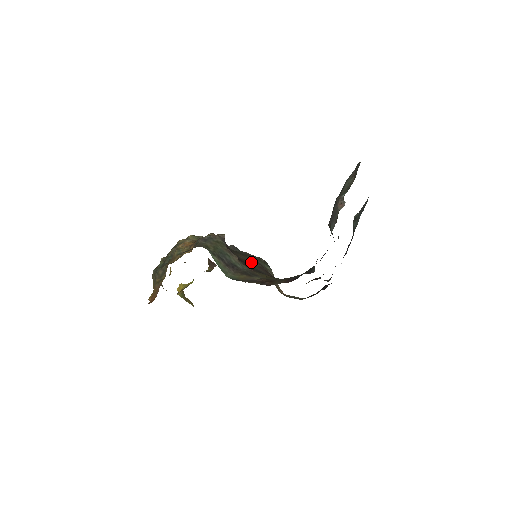
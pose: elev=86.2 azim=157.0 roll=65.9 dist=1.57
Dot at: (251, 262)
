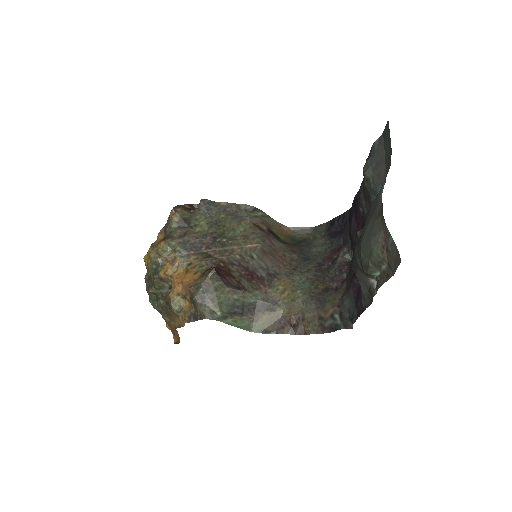
Dot at: (250, 254)
